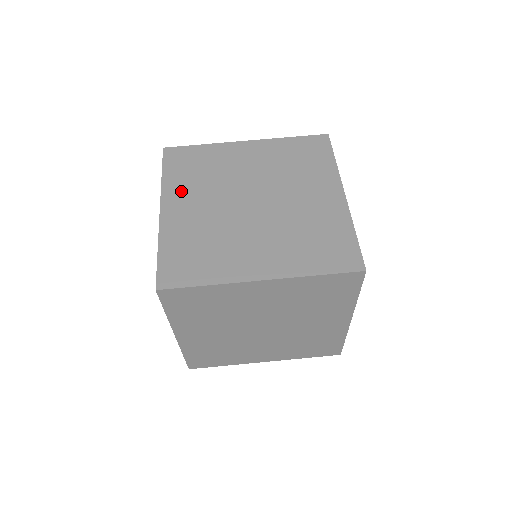
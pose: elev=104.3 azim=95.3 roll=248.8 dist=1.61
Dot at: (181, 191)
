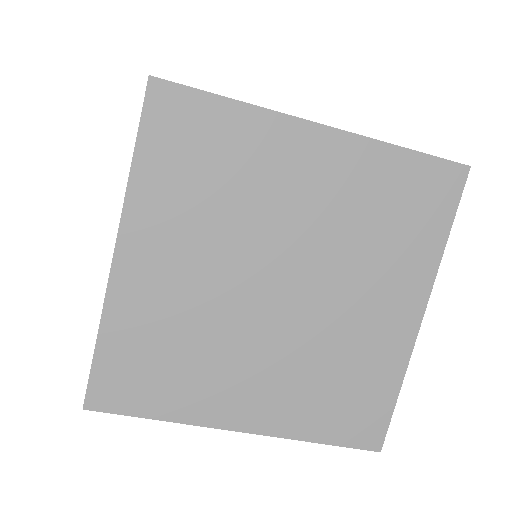
Dot at: (162, 218)
